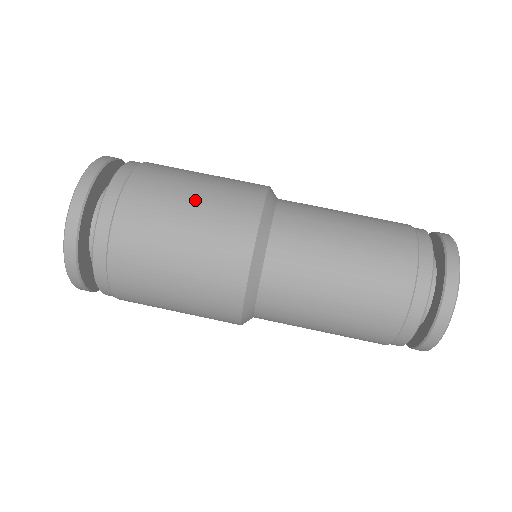
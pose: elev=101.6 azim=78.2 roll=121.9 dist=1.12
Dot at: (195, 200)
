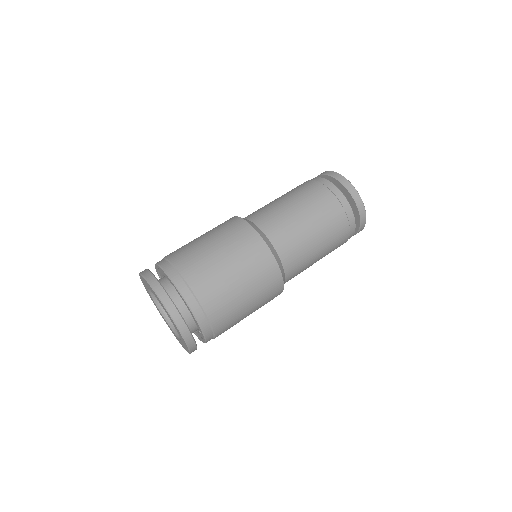
Dot at: occluded
